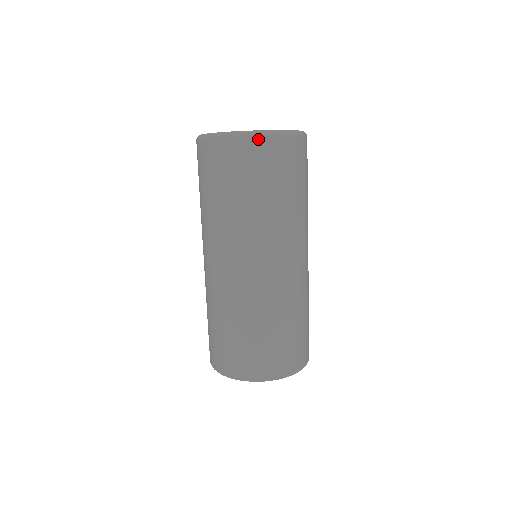
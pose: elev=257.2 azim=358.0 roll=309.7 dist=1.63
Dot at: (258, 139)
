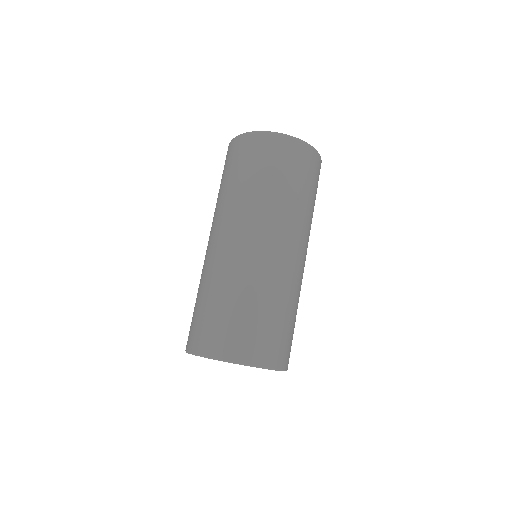
Dot at: (313, 152)
